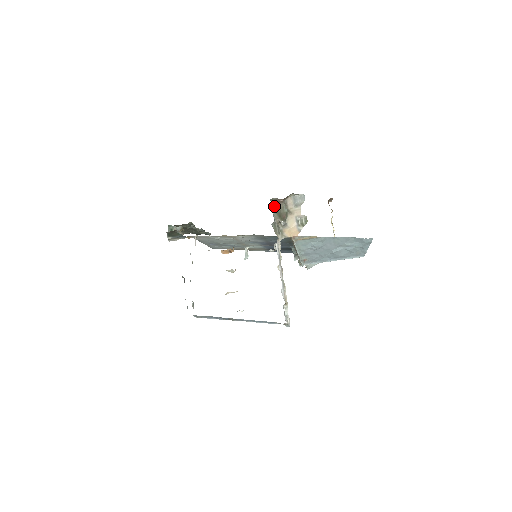
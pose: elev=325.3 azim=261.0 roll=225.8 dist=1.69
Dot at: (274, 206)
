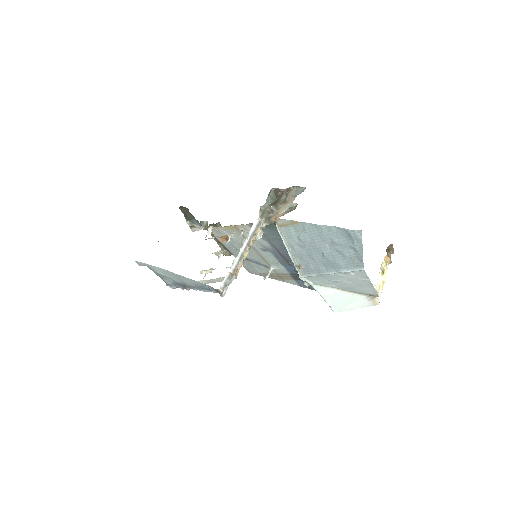
Dot at: (274, 196)
